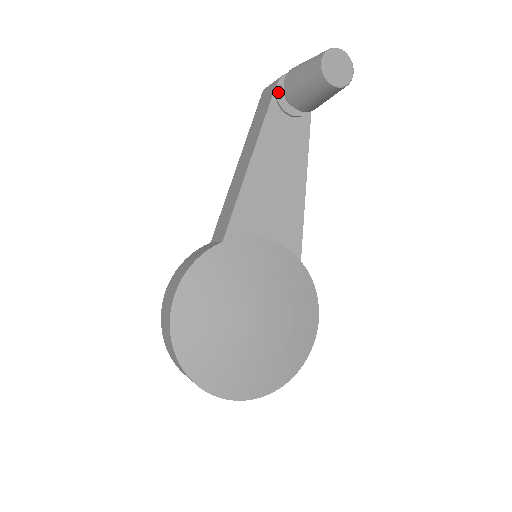
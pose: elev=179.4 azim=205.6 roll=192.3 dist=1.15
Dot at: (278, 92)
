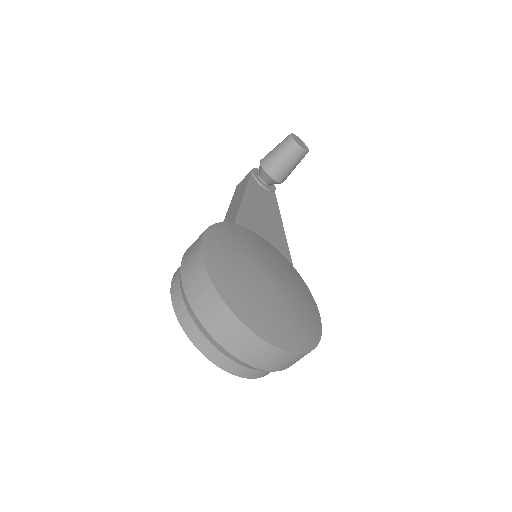
Dot at: (254, 173)
